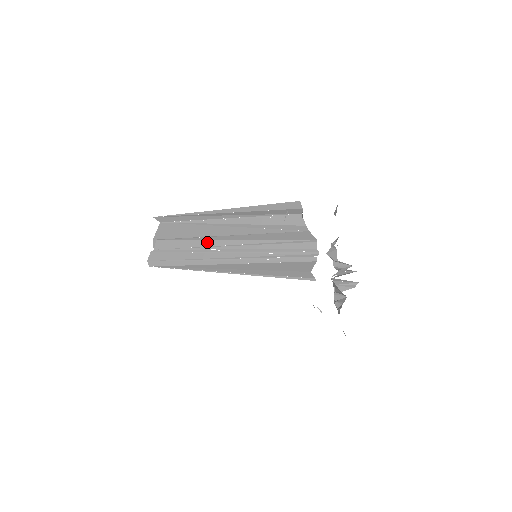
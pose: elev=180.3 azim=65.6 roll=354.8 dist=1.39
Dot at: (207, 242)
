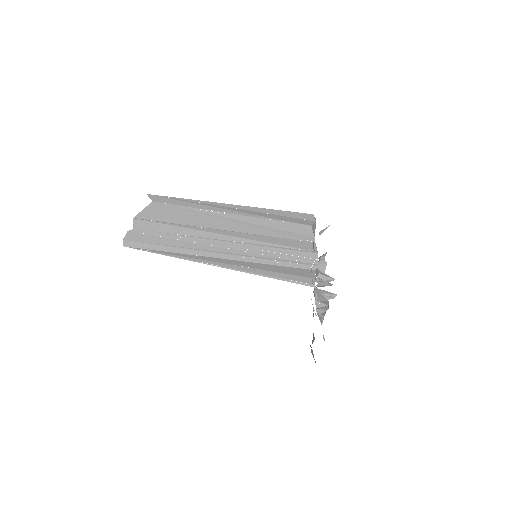
Dot at: (203, 233)
